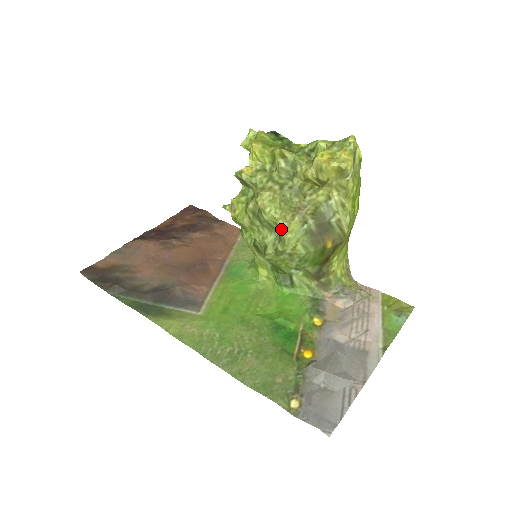
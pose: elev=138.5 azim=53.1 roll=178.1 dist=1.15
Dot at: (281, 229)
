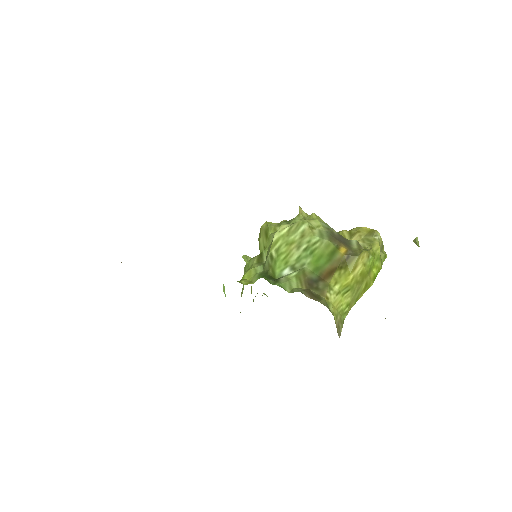
Dot at: occluded
